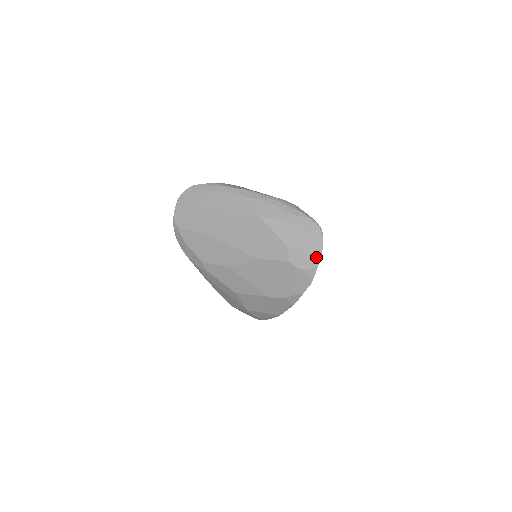
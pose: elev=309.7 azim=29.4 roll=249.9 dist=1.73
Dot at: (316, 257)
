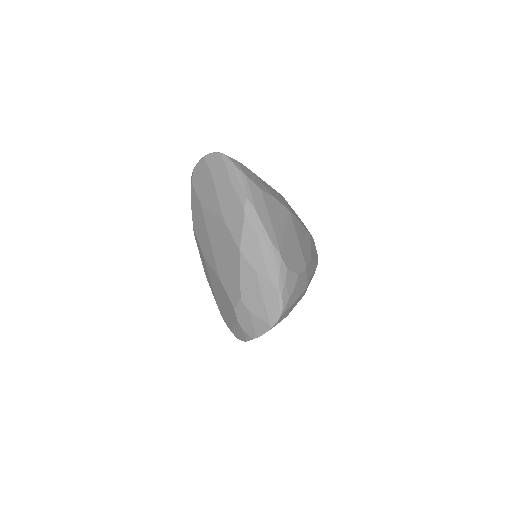
Dot at: (257, 331)
